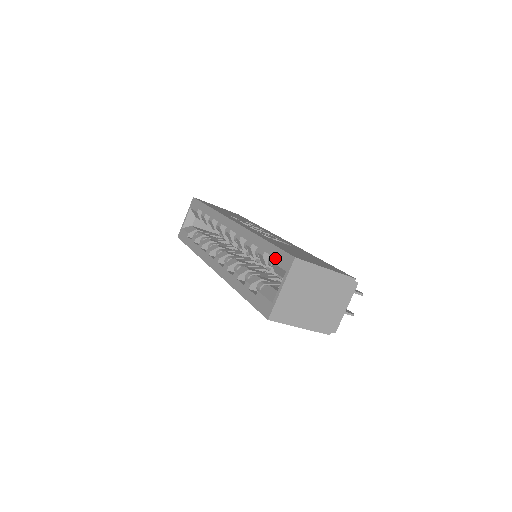
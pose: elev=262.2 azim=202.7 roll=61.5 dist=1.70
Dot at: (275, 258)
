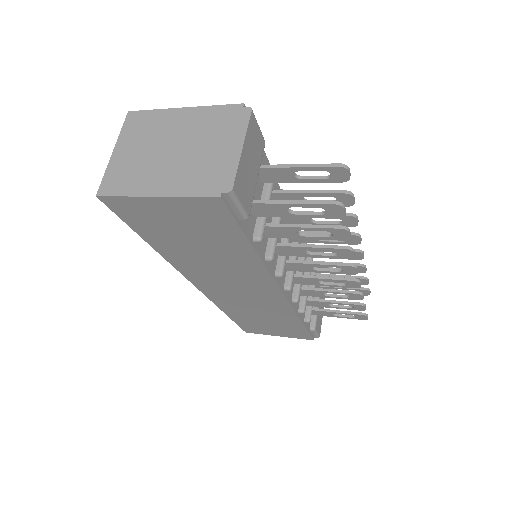
Dot at: occluded
